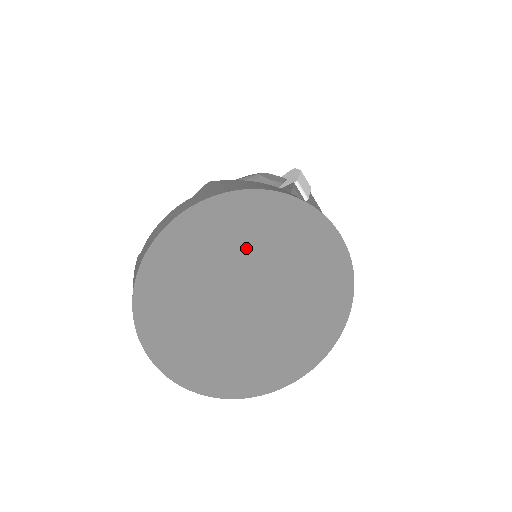
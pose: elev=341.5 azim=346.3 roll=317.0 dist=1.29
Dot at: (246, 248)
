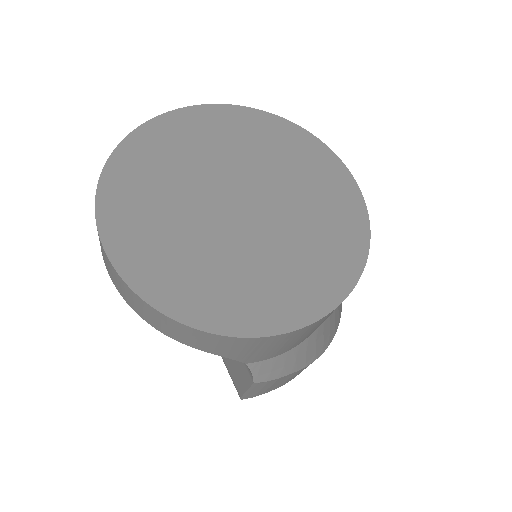
Dot at: (256, 155)
